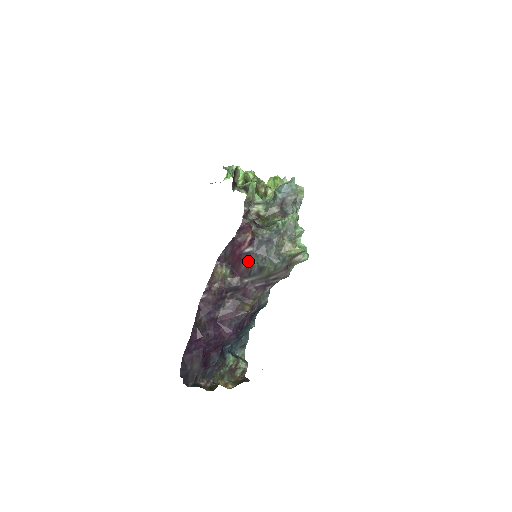
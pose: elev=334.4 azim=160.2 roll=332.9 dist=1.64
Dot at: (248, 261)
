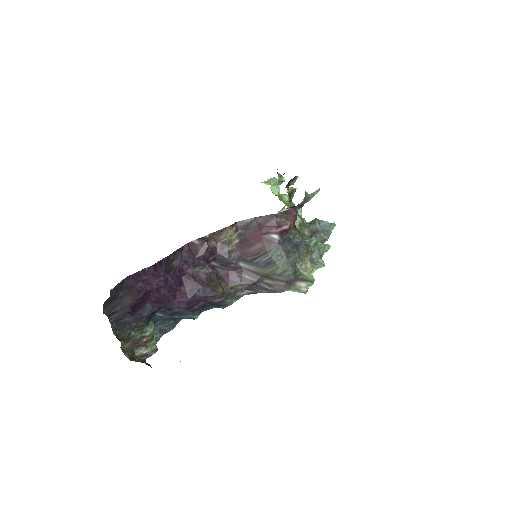
Dot at: (266, 246)
